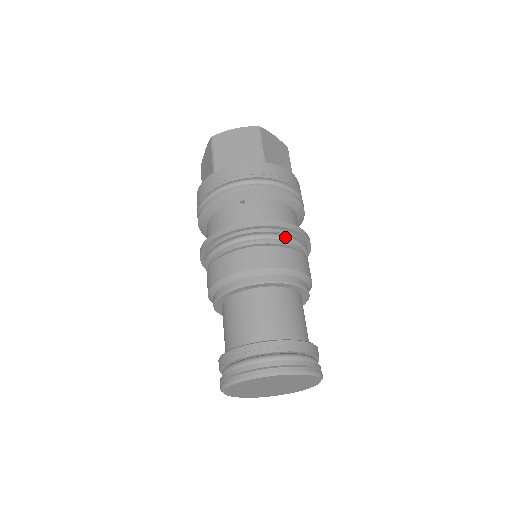
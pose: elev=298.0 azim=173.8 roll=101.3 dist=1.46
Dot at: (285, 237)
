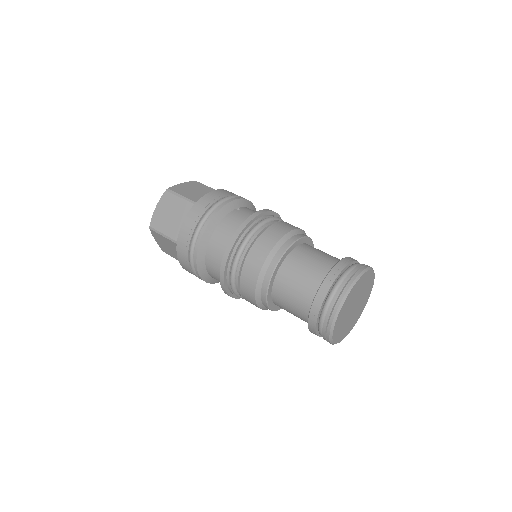
Dot at: occluded
